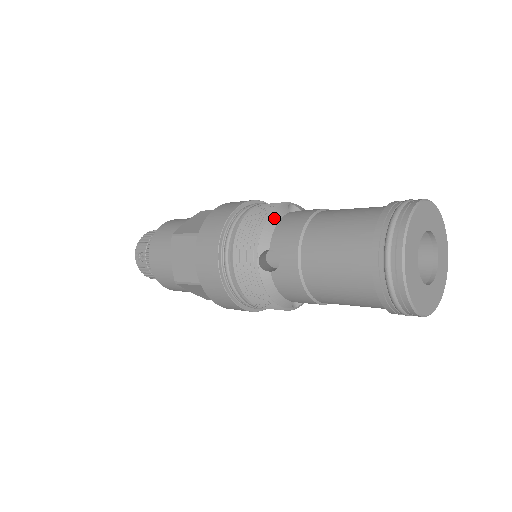
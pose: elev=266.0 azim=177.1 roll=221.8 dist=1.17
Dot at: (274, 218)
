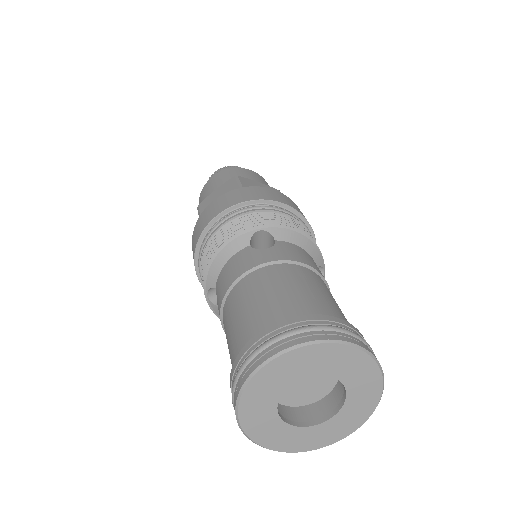
Dot at: (226, 253)
